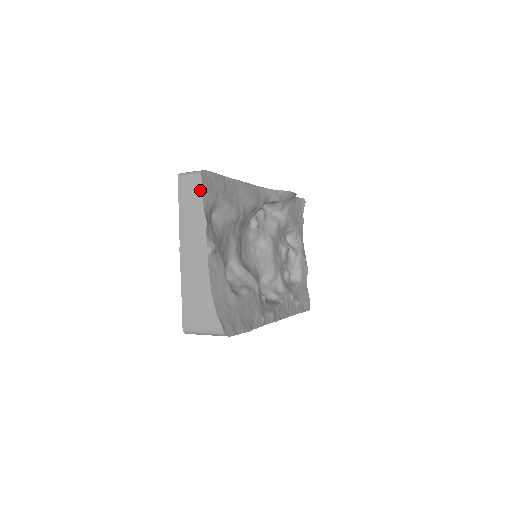
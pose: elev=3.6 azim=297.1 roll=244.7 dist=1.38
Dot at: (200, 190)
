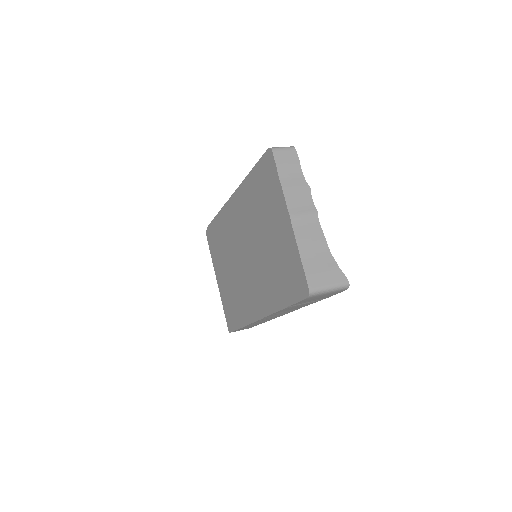
Dot at: (298, 161)
